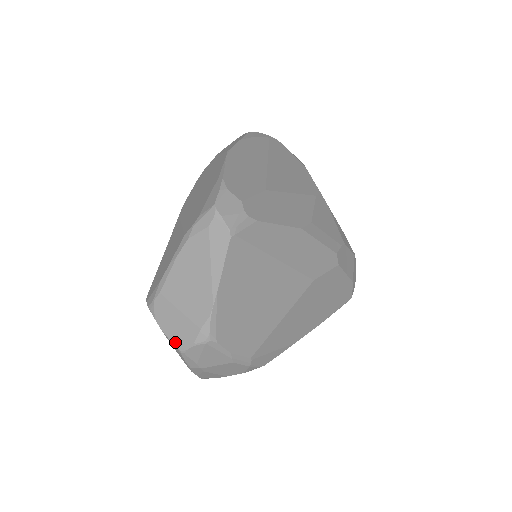
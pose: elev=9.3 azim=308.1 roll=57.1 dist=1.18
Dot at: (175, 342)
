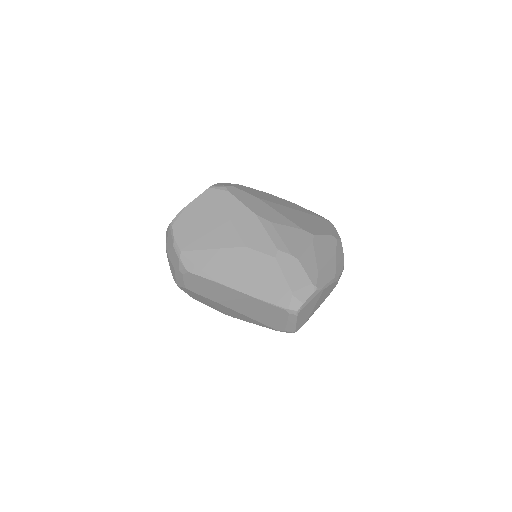
Dot at: occluded
